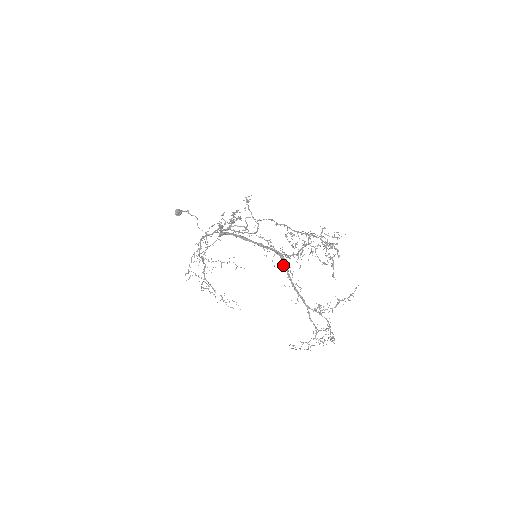
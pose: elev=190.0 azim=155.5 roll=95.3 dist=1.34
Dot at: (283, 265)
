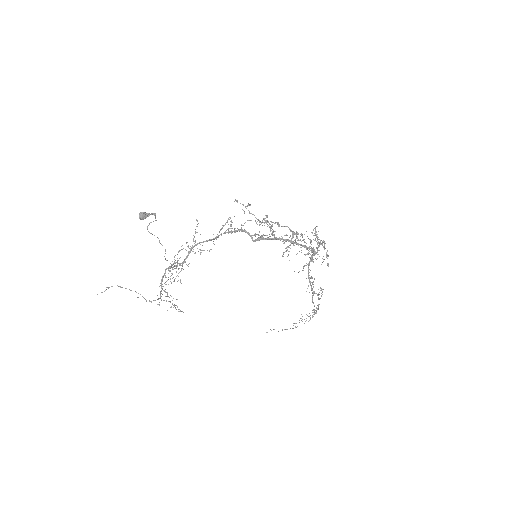
Dot at: (313, 261)
